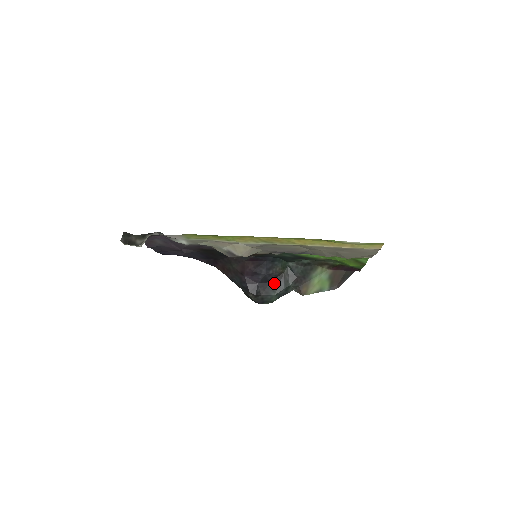
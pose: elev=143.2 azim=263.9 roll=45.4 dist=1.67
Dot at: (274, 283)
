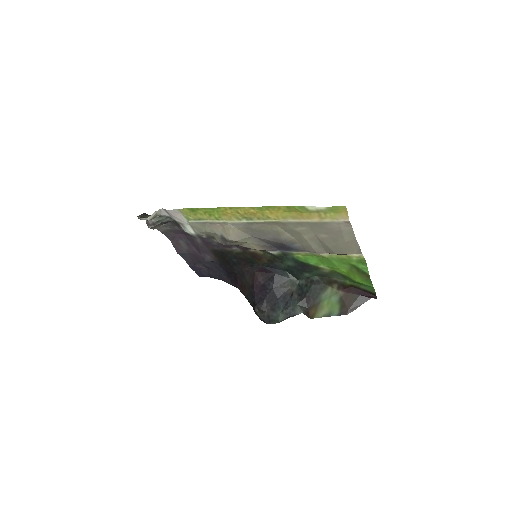
Dot at: (281, 300)
